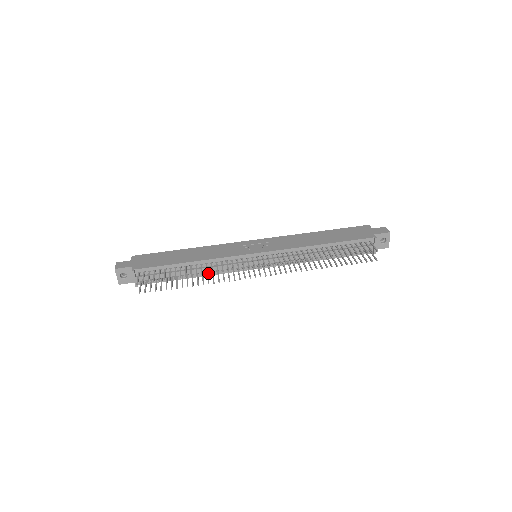
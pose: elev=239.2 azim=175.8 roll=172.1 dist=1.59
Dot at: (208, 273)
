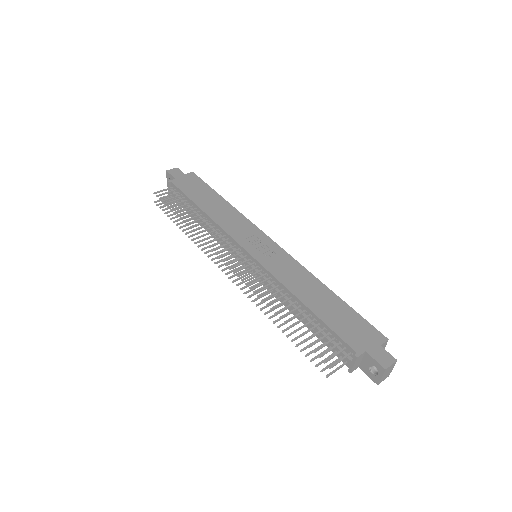
Dot at: occluded
